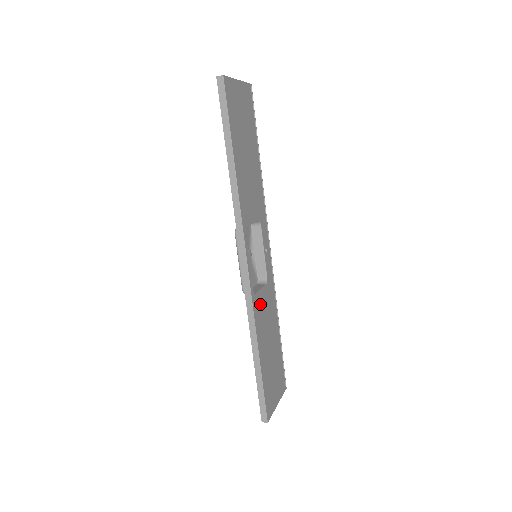
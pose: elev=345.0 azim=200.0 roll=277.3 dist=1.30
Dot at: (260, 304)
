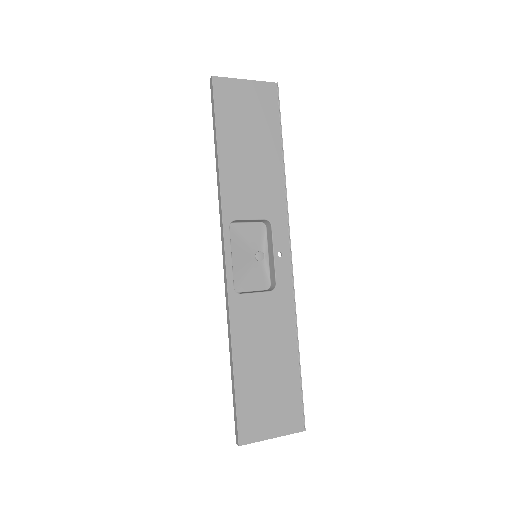
Dot at: (249, 307)
